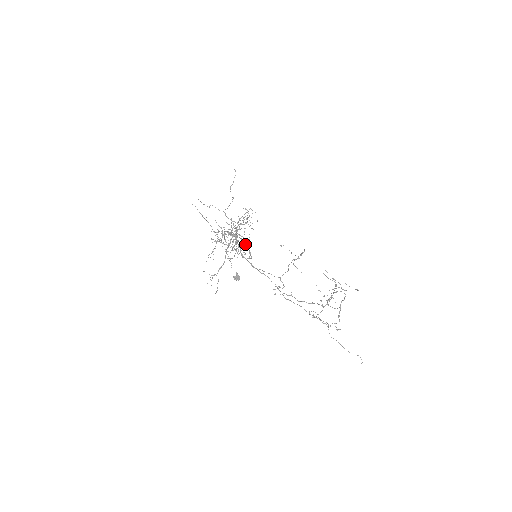
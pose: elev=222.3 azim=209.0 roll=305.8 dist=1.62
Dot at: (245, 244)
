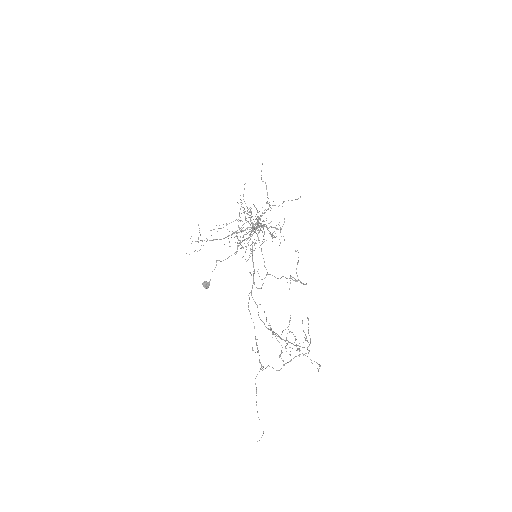
Dot at: (256, 240)
